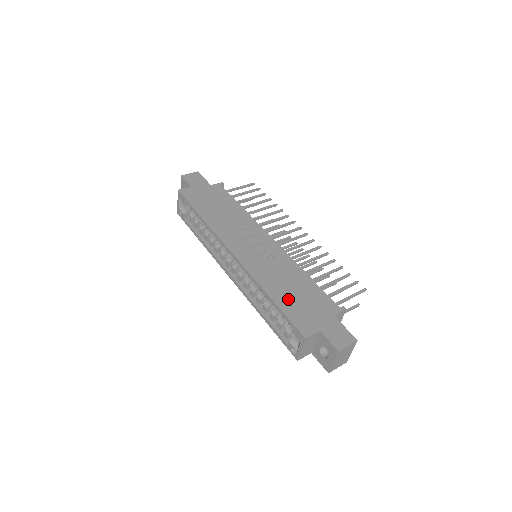
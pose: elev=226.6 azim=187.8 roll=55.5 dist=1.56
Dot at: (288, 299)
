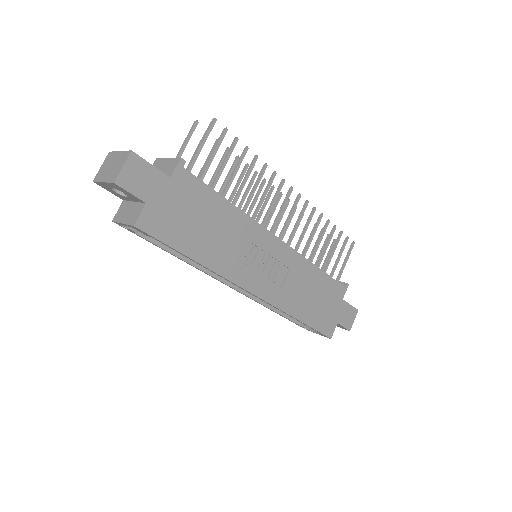
Dot at: (312, 311)
